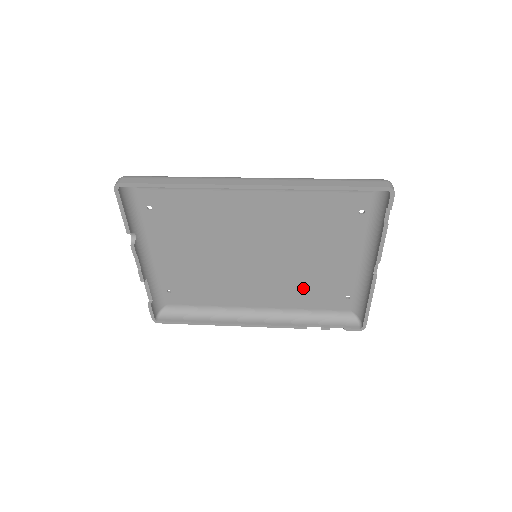
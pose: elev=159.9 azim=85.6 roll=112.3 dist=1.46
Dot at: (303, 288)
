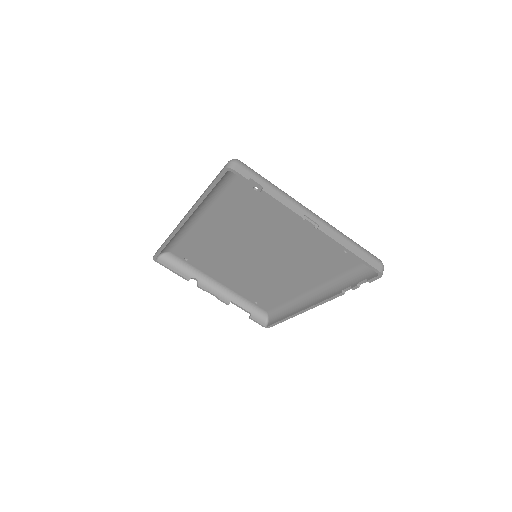
Dot at: (310, 261)
